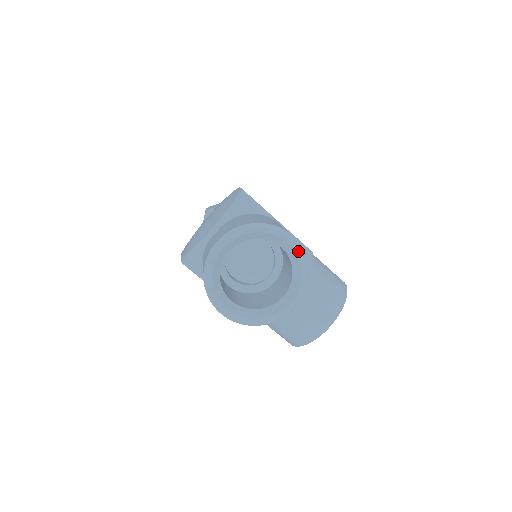
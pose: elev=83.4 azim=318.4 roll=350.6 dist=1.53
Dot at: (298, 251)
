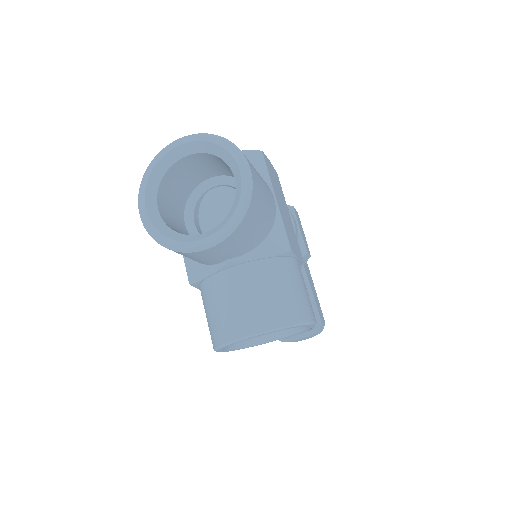
Dot at: (245, 186)
